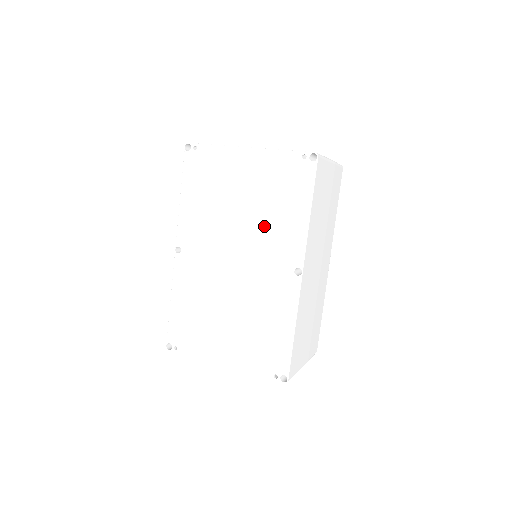
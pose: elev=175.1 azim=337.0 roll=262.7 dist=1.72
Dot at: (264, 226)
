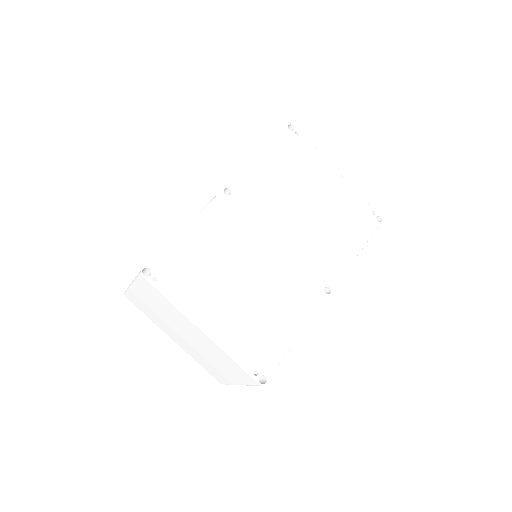
Dot at: (320, 235)
